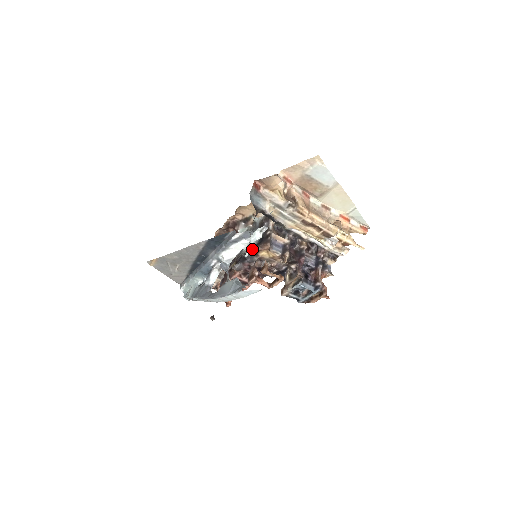
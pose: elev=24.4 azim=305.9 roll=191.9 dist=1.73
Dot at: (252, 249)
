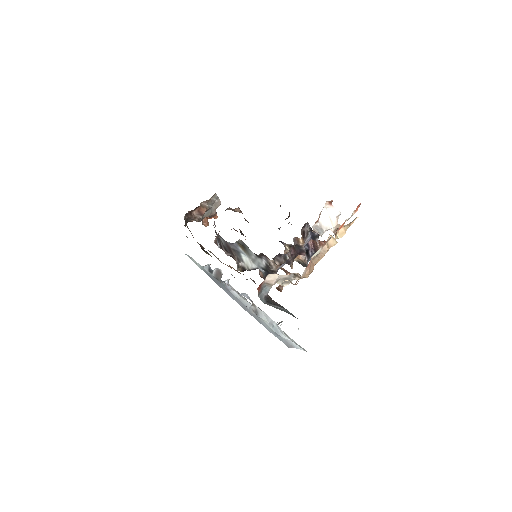
Dot at: (256, 268)
